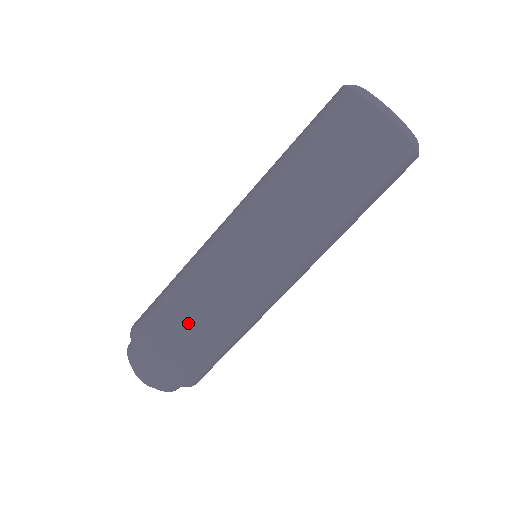
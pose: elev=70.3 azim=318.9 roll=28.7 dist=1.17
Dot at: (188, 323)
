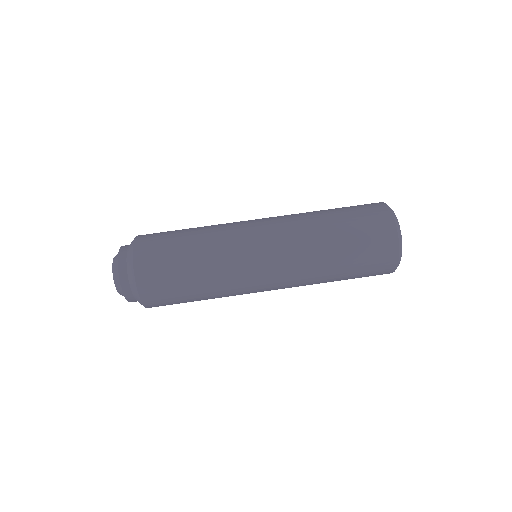
Dot at: occluded
